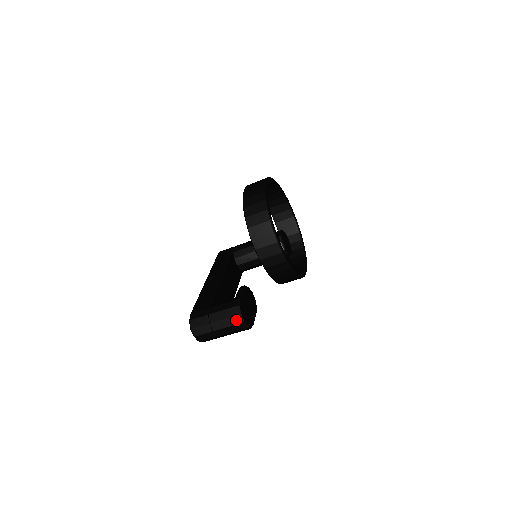
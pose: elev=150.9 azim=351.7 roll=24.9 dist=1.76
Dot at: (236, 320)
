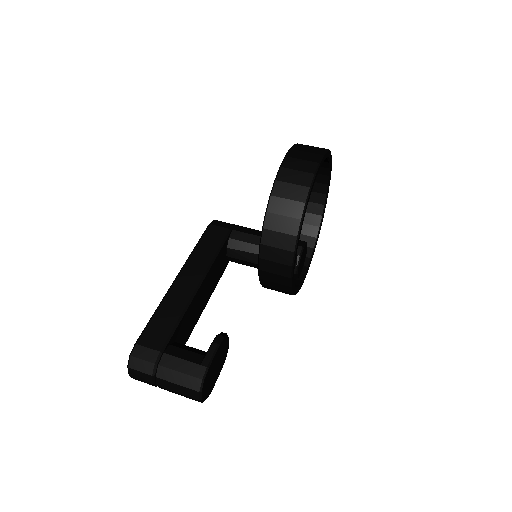
Dot at: (191, 394)
